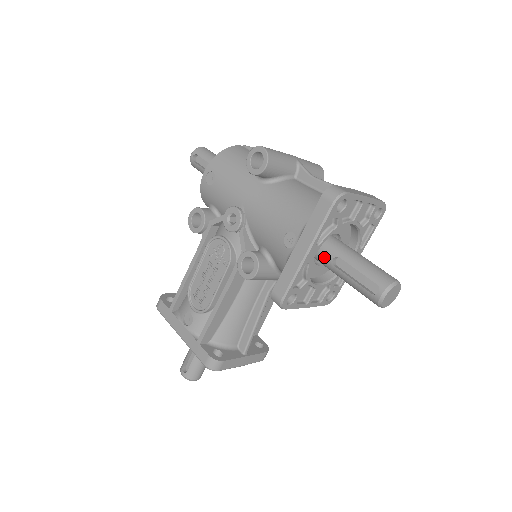
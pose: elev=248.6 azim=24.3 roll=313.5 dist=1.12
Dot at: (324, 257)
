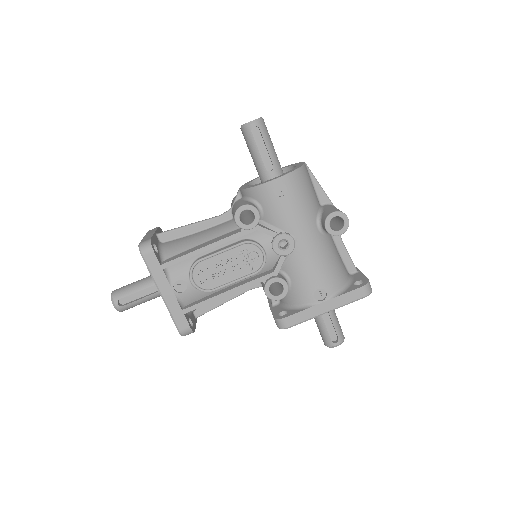
Dot at: occluded
